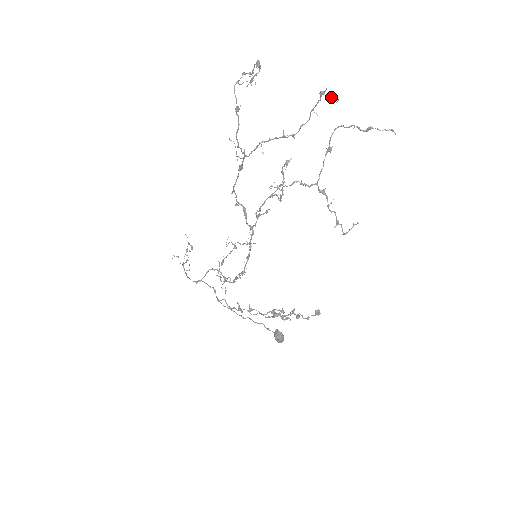
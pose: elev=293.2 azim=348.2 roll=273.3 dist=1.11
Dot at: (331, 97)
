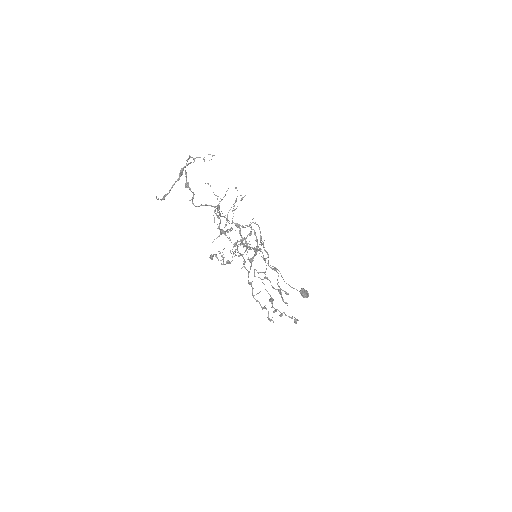
Dot at: occluded
